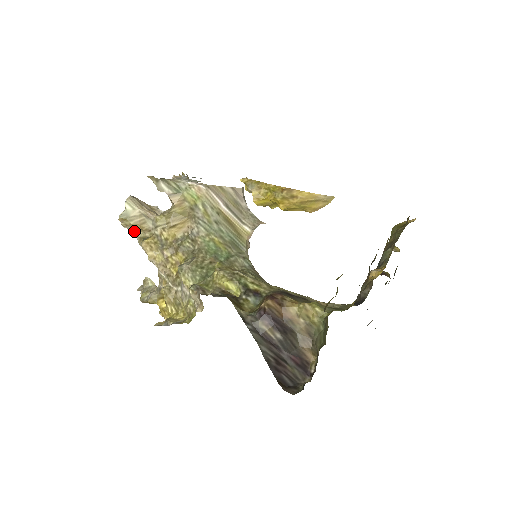
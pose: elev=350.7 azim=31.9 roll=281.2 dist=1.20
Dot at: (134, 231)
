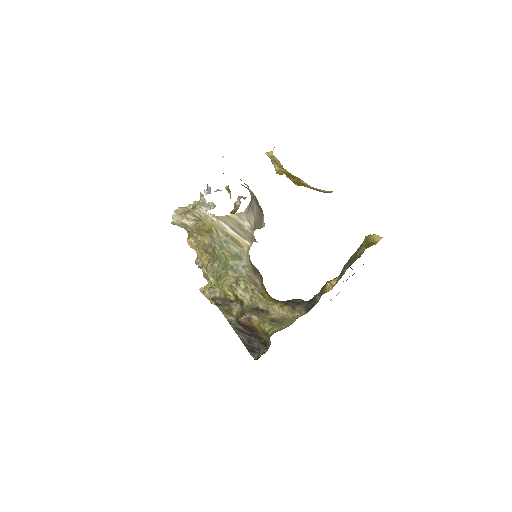
Dot at: occluded
